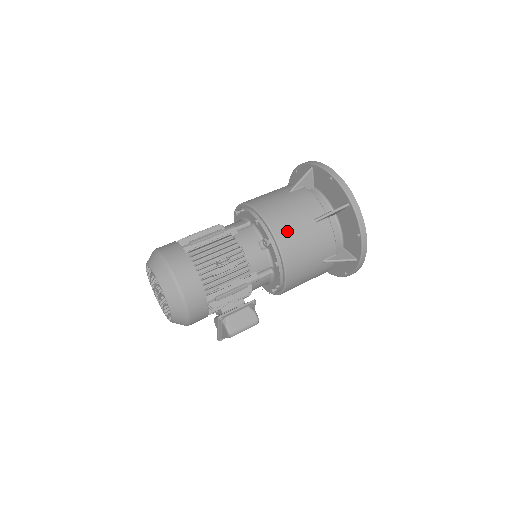
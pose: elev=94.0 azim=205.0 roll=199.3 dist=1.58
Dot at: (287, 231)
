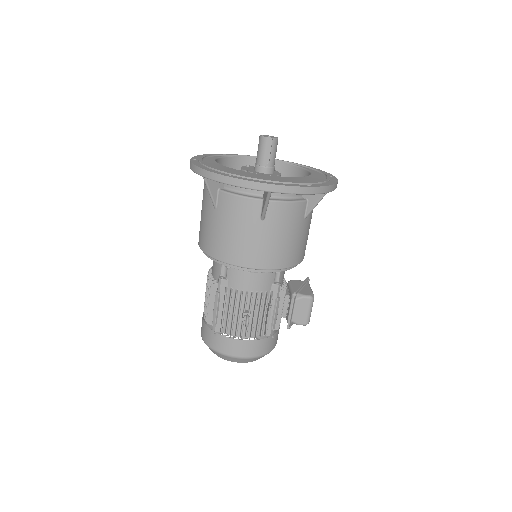
Dot at: (255, 254)
